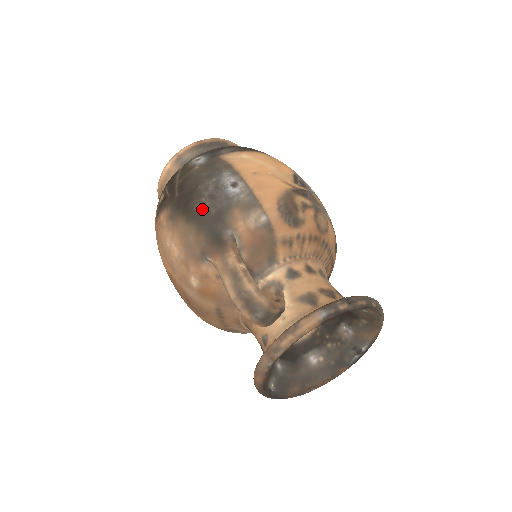
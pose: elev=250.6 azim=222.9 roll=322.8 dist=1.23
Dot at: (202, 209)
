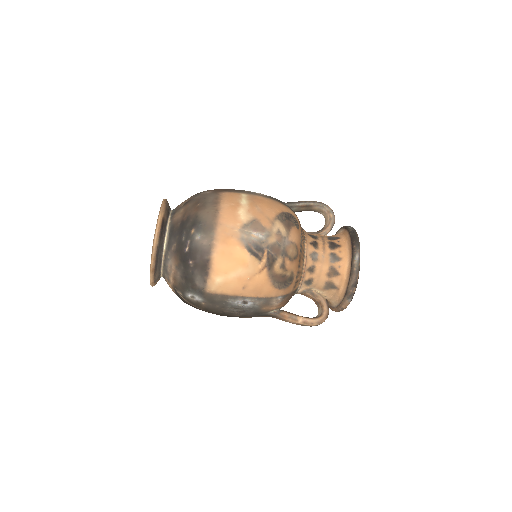
Dot at: (243, 316)
